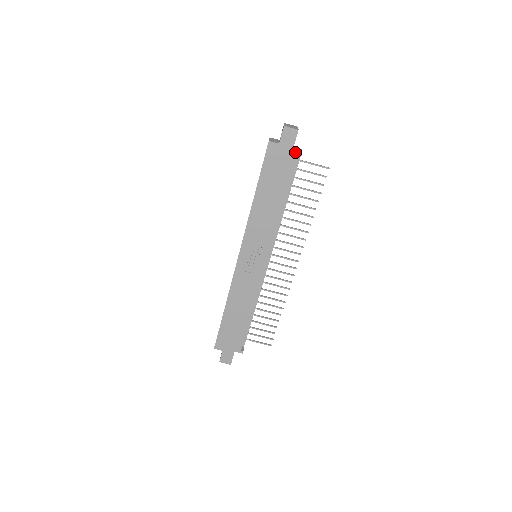
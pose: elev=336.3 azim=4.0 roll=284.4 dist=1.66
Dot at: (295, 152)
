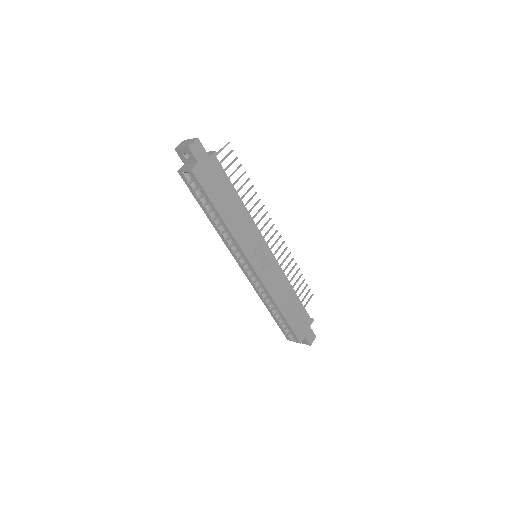
Dot at: (211, 156)
